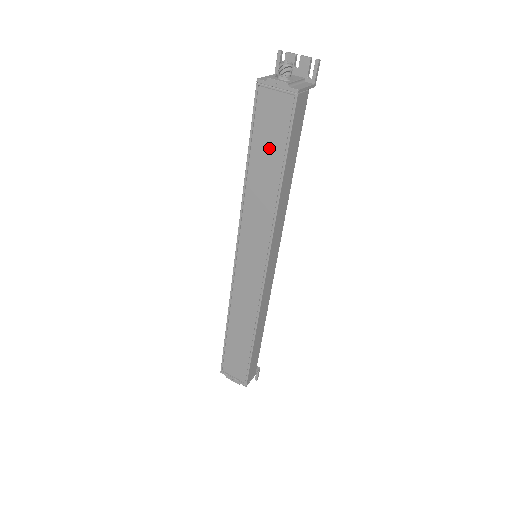
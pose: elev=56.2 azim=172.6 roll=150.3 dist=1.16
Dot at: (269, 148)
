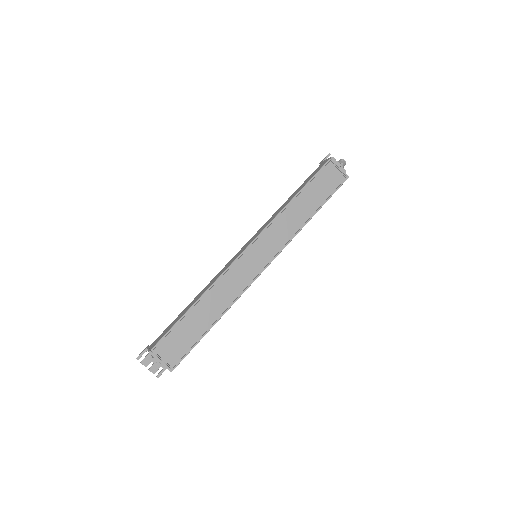
Dot at: (317, 194)
